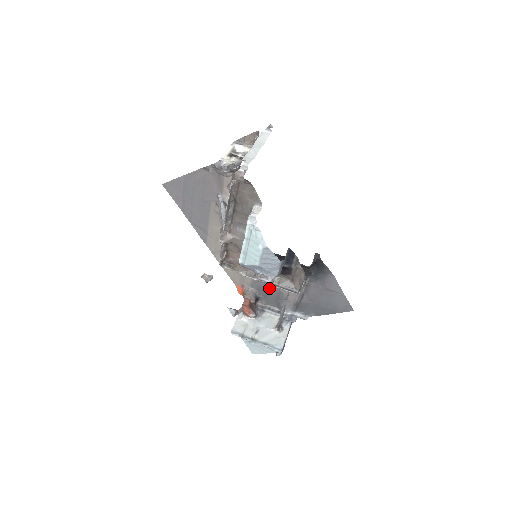
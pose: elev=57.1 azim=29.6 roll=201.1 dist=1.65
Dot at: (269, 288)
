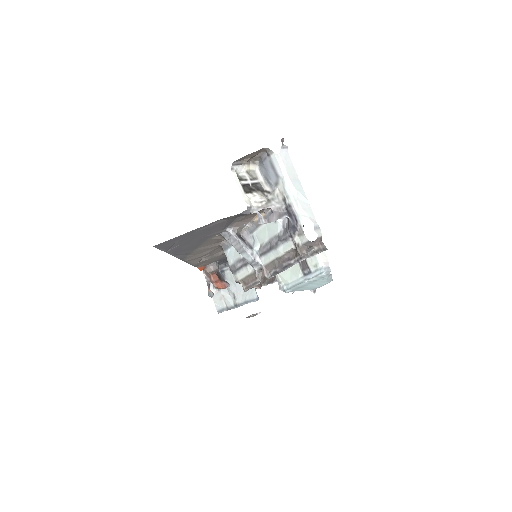
Dot at: occluded
